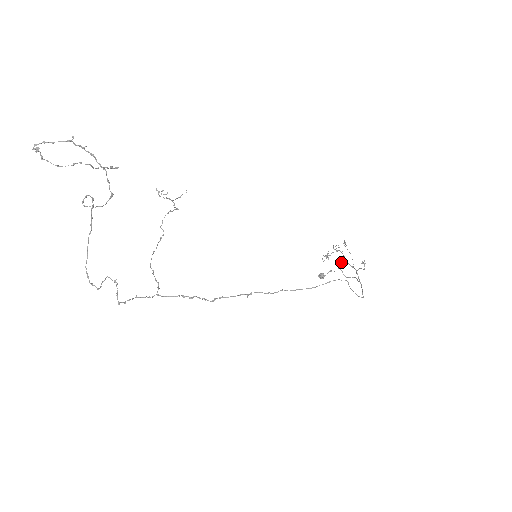
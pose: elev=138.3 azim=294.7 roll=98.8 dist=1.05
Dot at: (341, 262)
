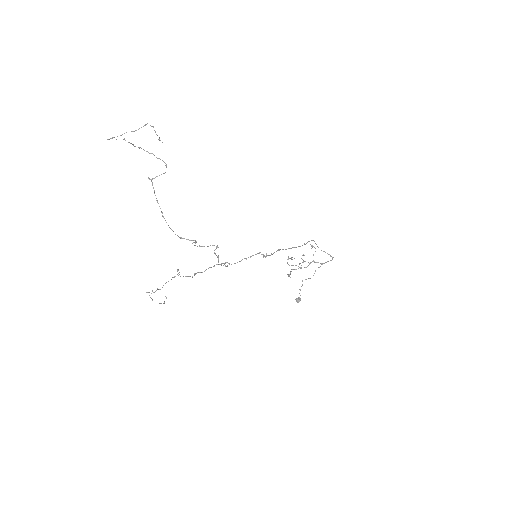
Dot at: (300, 263)
